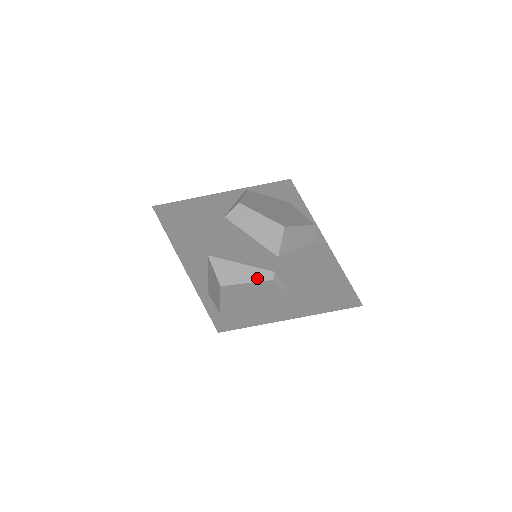
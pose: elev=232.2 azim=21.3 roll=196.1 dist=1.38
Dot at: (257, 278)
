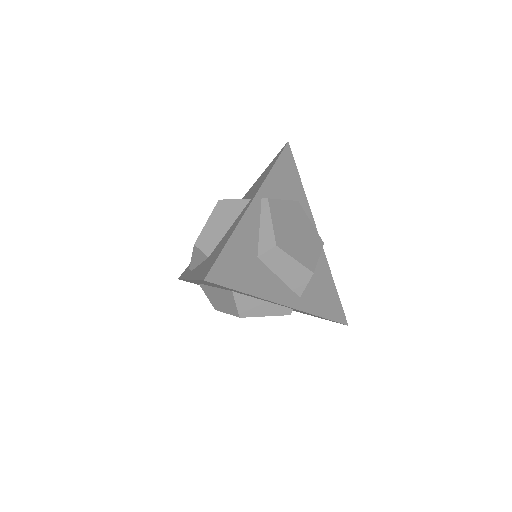
Dot at: (276, 313)
